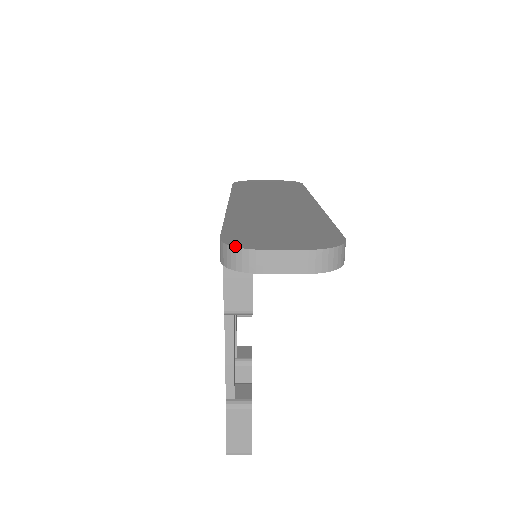
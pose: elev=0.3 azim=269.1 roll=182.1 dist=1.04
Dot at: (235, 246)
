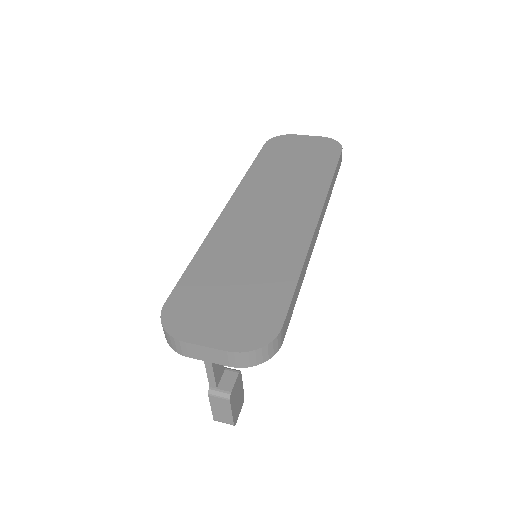
Dot at: (165, 328)
